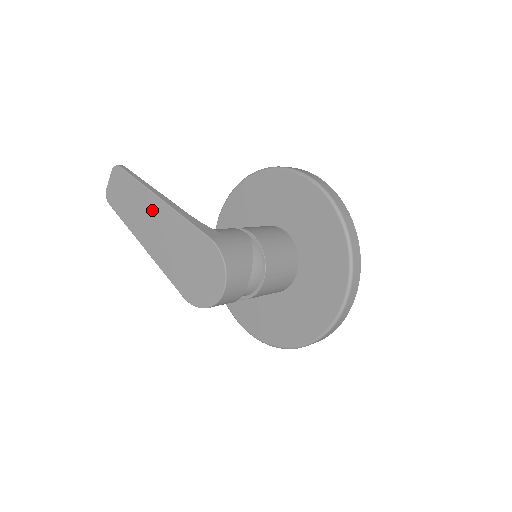
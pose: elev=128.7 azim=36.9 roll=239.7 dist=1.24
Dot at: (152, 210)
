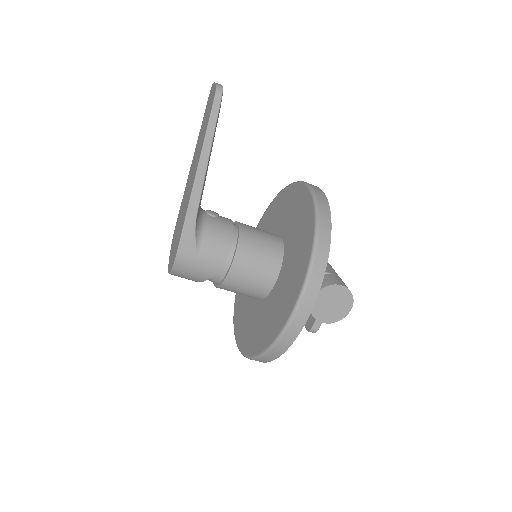
Dot at: (195, 167)
